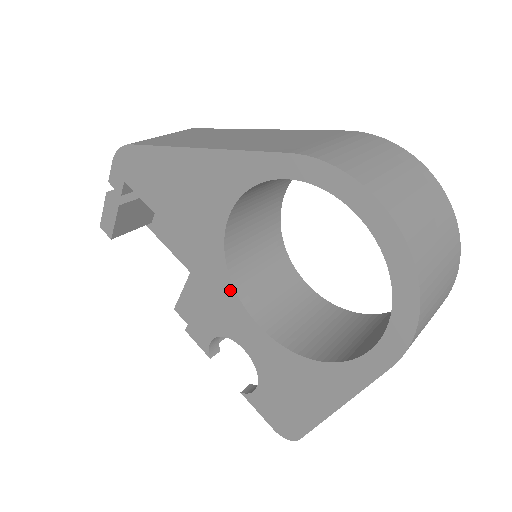
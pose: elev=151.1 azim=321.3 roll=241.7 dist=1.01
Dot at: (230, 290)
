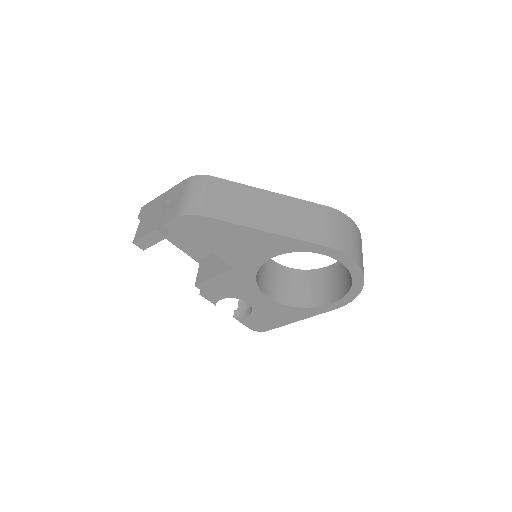
Dot at: (253, 283)
